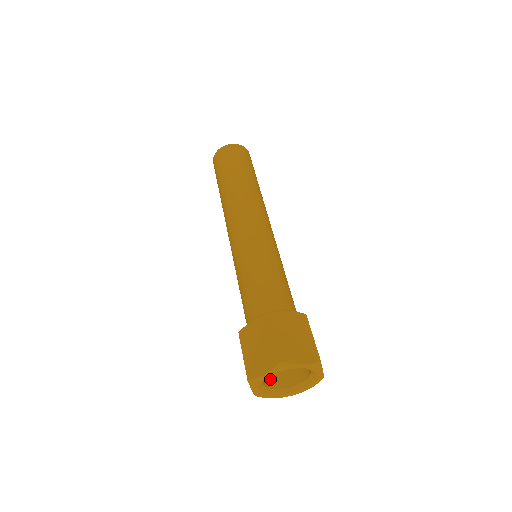
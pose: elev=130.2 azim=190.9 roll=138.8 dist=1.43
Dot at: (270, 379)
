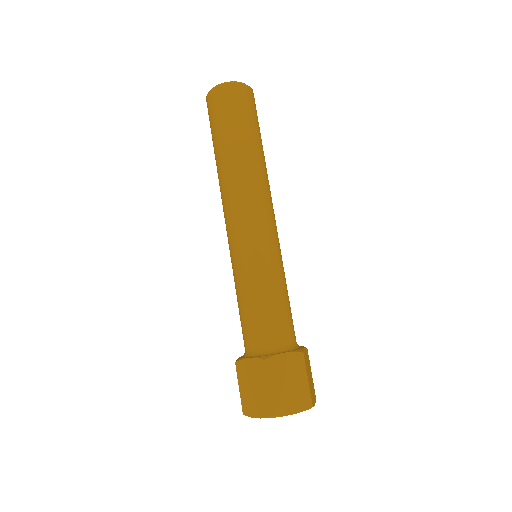
Dot at: occluded
